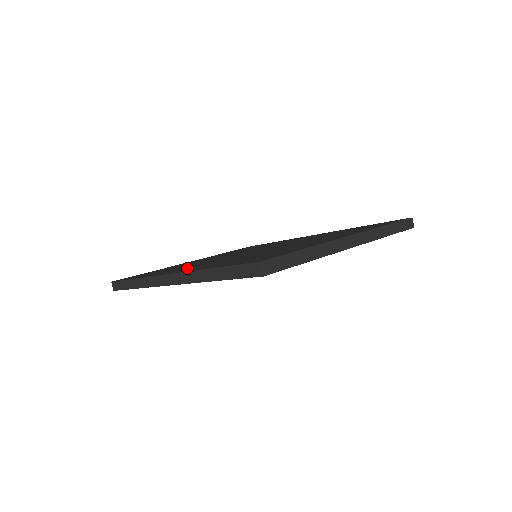
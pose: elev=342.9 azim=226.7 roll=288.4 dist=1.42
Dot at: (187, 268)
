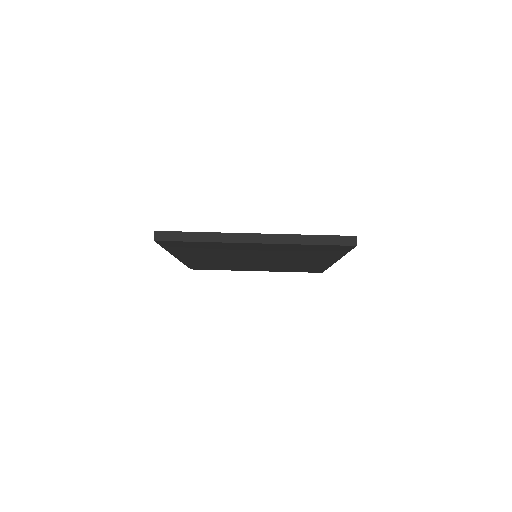
Dot at: occluded
